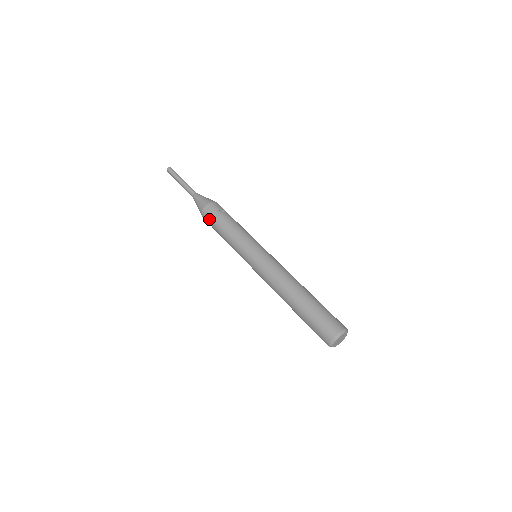
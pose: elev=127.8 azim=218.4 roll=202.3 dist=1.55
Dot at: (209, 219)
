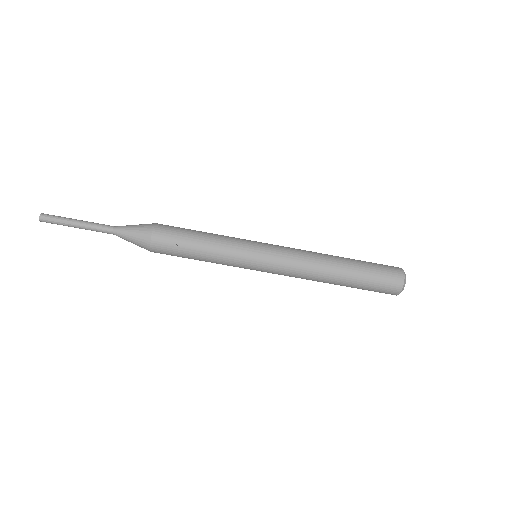
Dot at: occluded
